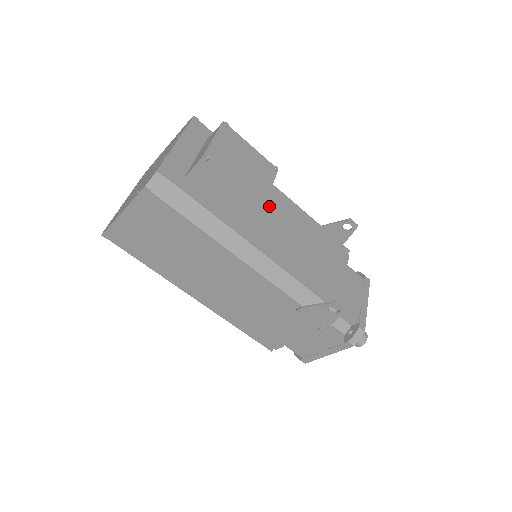
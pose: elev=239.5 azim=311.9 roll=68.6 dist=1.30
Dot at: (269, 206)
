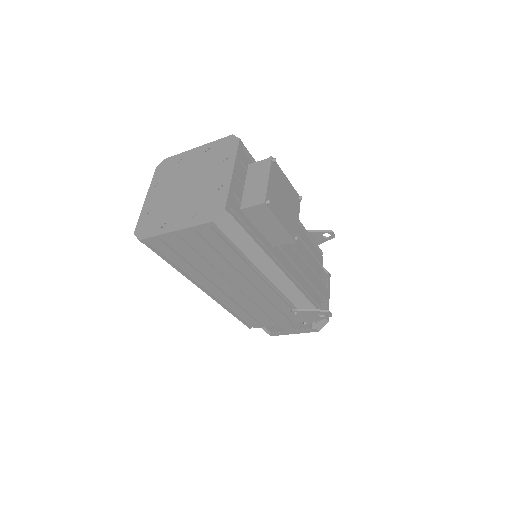
Dot at: occluded
